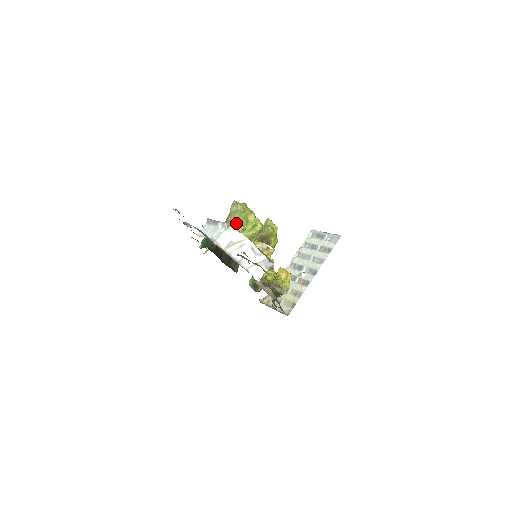
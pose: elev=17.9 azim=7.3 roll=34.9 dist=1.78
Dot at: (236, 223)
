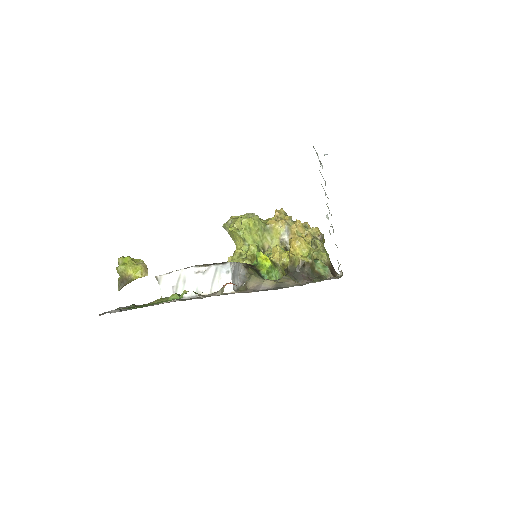
Dot at: (237, 241)
